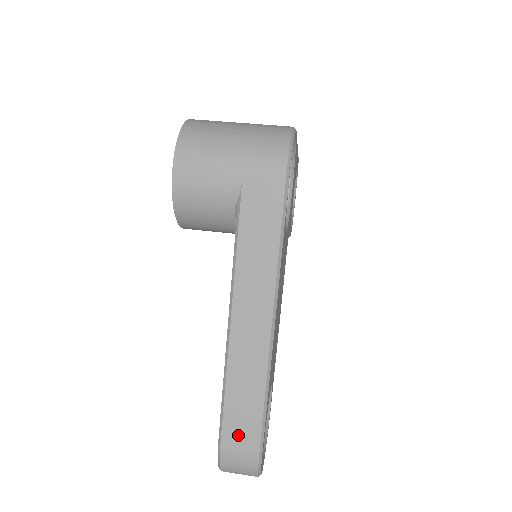
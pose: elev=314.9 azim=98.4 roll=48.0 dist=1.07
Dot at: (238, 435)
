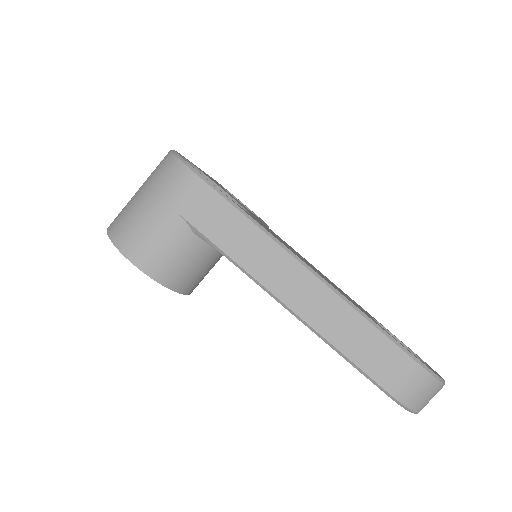
Dot at: (389, 370)
